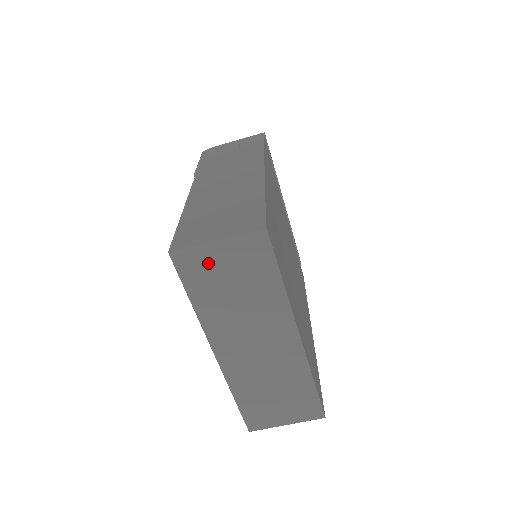
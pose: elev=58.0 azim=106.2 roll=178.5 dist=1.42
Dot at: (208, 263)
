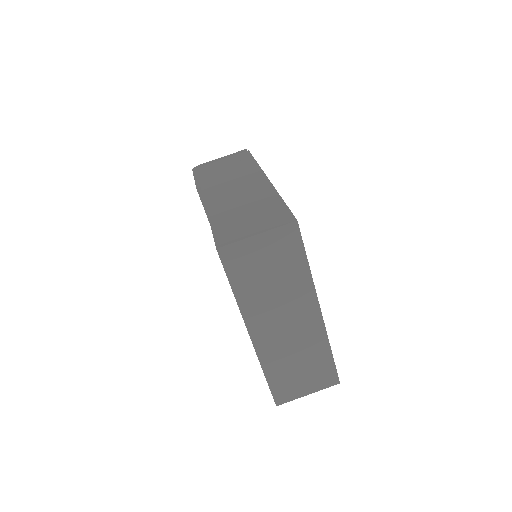
Dot at: (249, 255)
